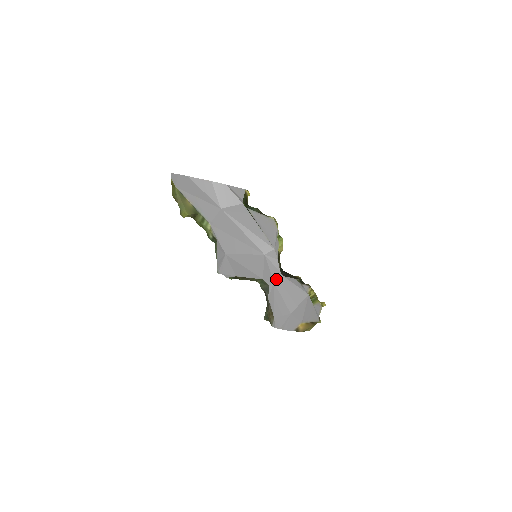
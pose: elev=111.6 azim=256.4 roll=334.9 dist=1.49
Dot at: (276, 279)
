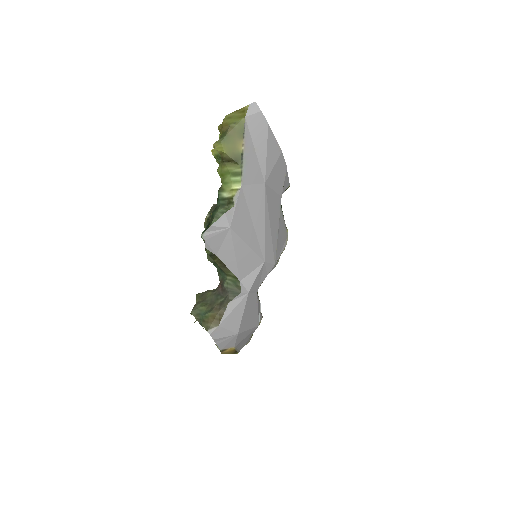
Dot at: (252, 291)
